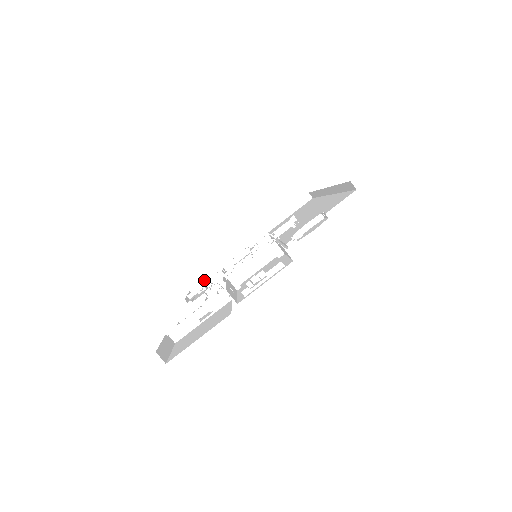
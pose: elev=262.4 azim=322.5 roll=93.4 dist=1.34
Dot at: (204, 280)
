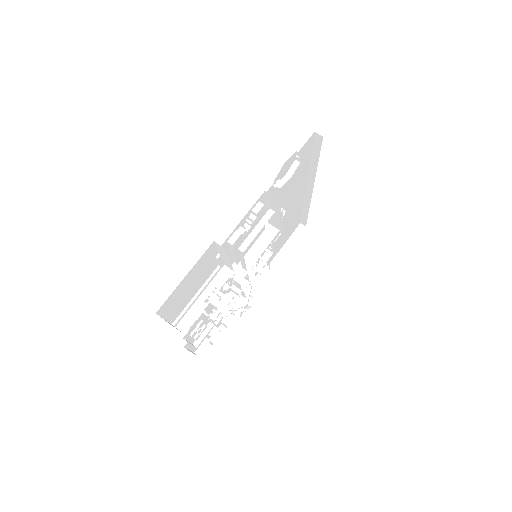
Dot at: occluded
